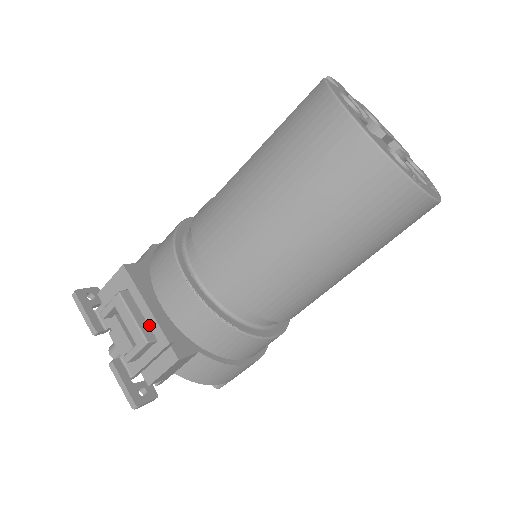
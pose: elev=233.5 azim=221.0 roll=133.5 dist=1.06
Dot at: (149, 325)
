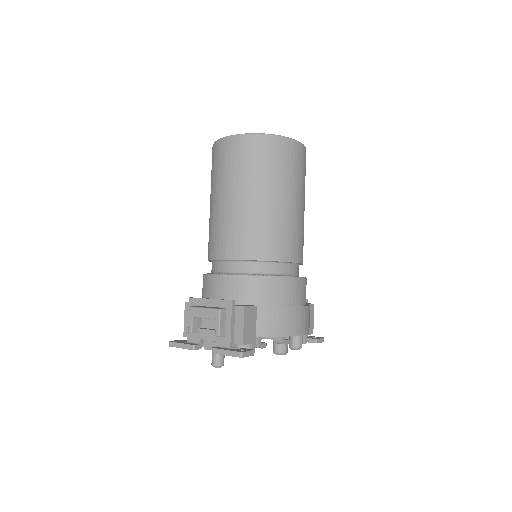
Dot at: (216, 307)
